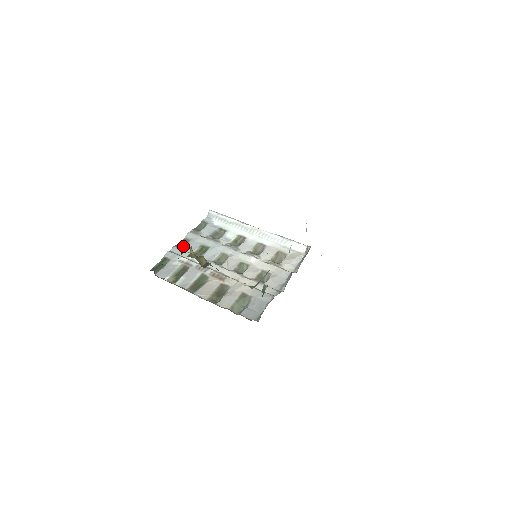
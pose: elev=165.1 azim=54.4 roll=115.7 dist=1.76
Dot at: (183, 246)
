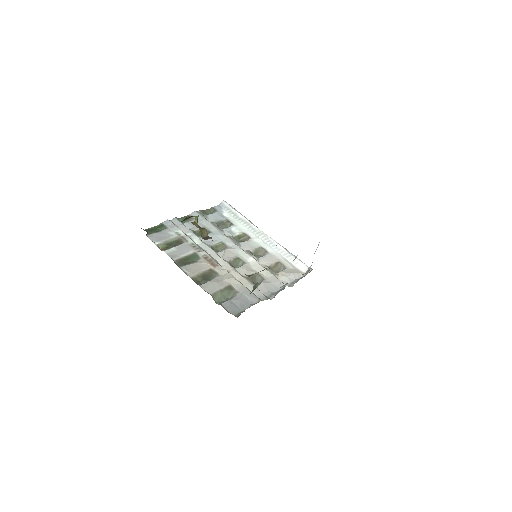
Dot at: (185, 221)
